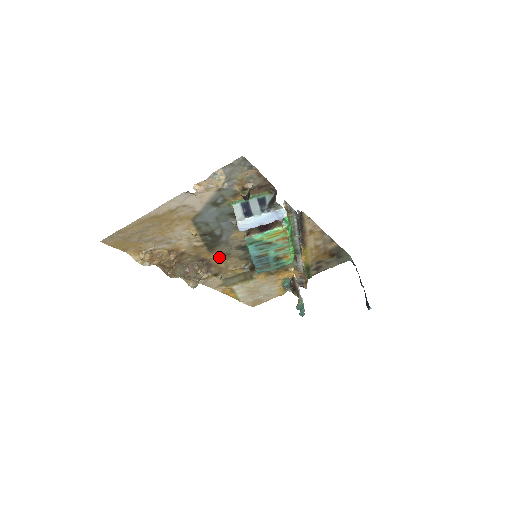
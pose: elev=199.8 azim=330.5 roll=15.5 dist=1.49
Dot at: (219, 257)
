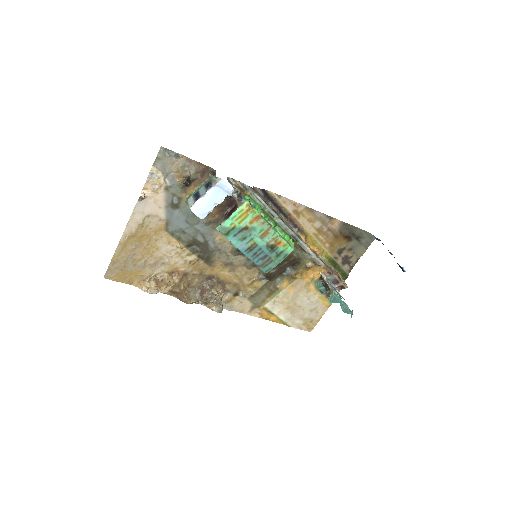
Dot at: (224, 270)
